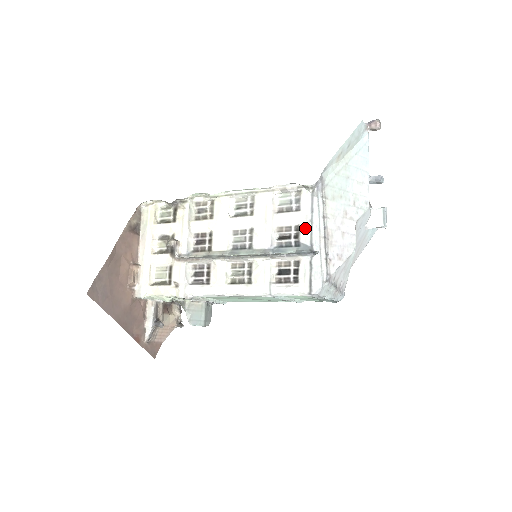
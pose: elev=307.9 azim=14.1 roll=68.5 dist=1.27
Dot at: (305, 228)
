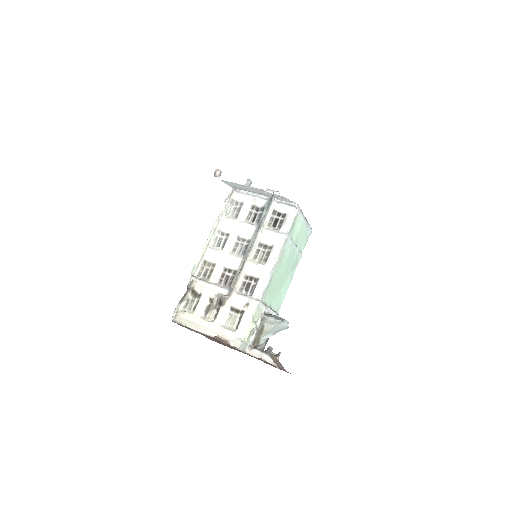
Dot at: (255, 201)
